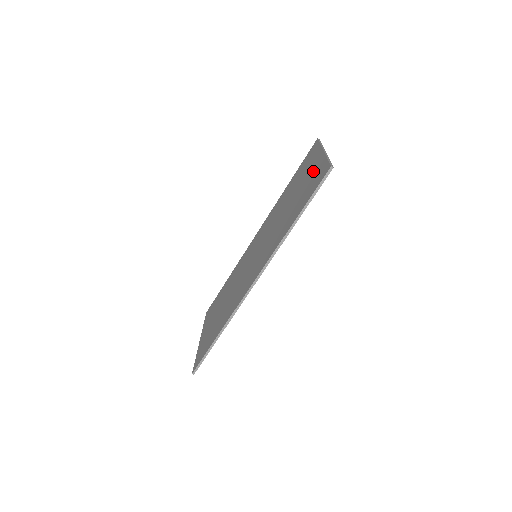
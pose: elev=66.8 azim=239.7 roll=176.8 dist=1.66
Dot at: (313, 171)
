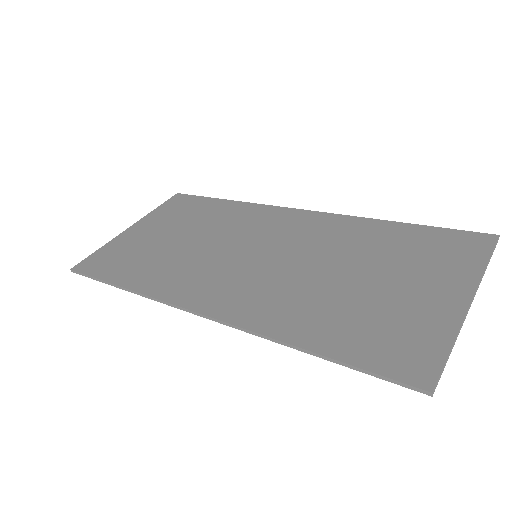
Dot at: (421, 308)
